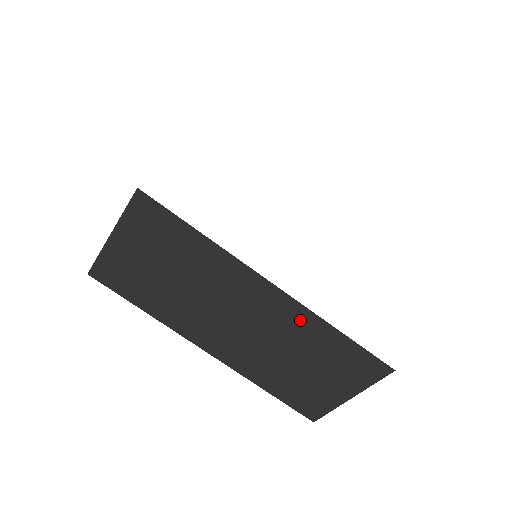
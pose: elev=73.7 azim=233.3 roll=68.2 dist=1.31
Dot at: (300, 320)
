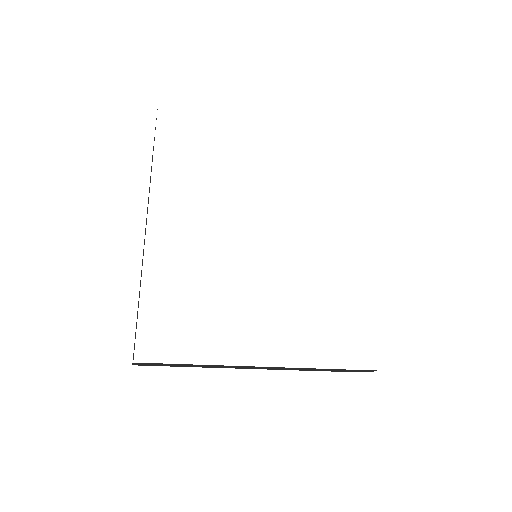
Dot at: occluded
